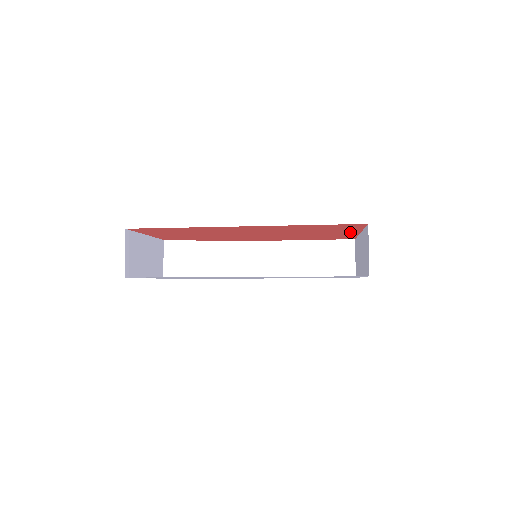
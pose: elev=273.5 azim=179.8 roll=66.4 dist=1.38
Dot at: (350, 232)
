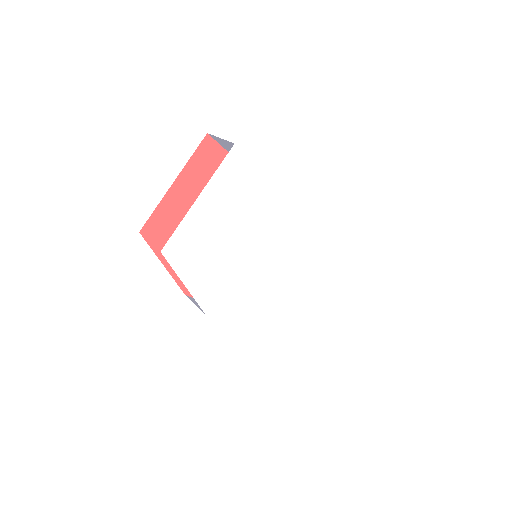
Dot at: occluded
